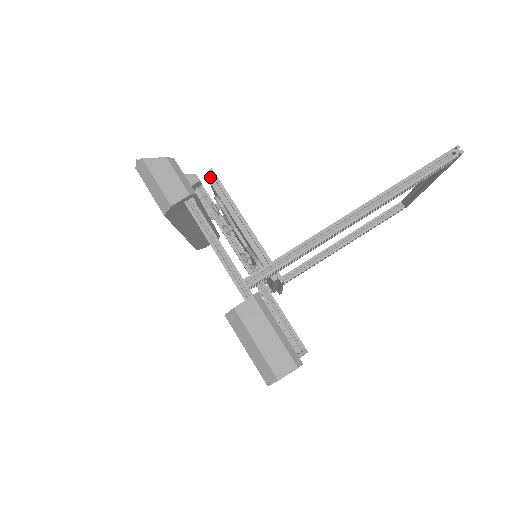
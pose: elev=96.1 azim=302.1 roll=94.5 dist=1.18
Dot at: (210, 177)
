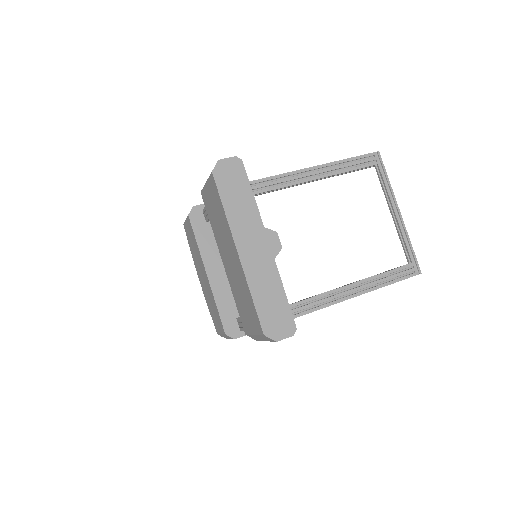
Dot at: occluded
